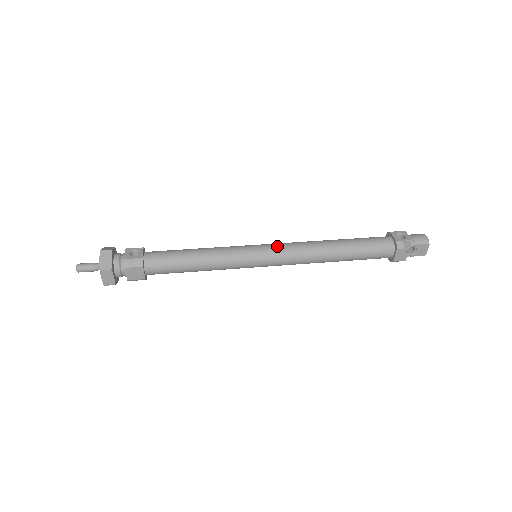
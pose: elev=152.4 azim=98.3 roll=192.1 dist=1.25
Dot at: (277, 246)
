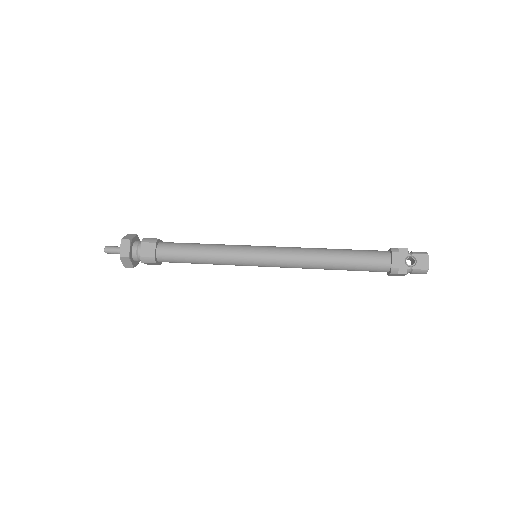
Dot at: (275, 246)
